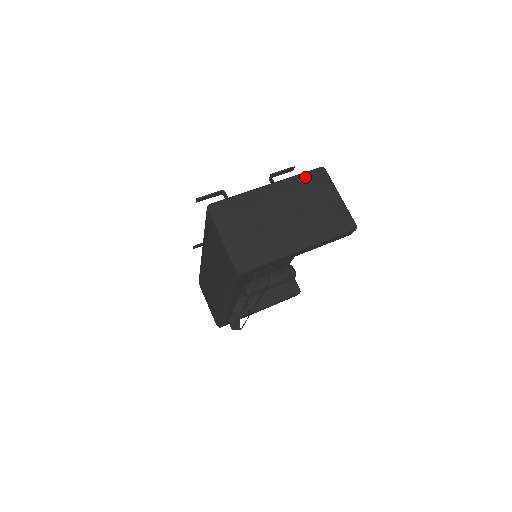
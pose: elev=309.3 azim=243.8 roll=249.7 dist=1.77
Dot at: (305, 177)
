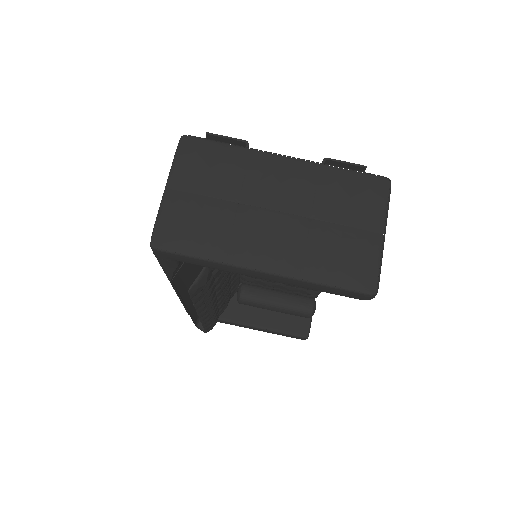
Dot at: (350, 176)
